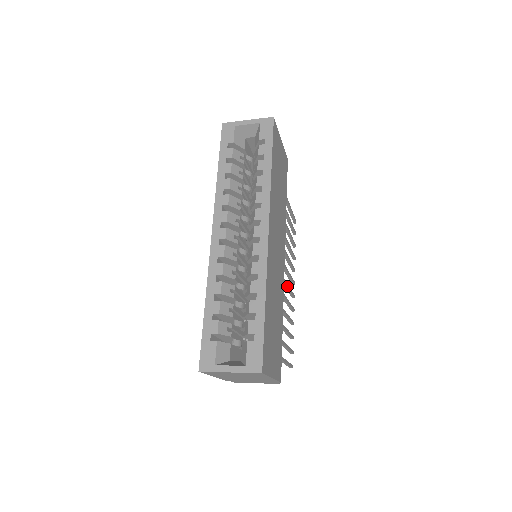
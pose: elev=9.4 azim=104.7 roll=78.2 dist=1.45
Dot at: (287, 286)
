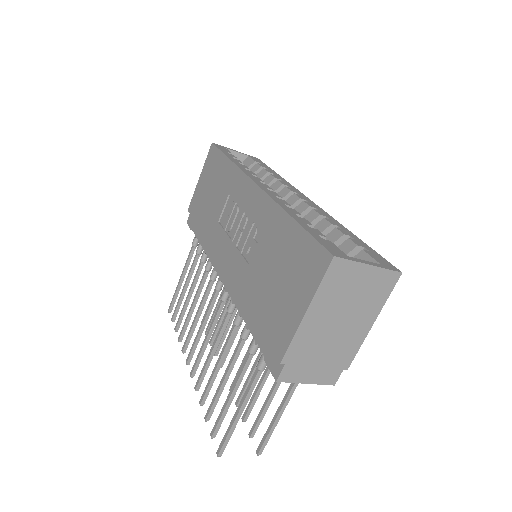
Dot at: occluded
